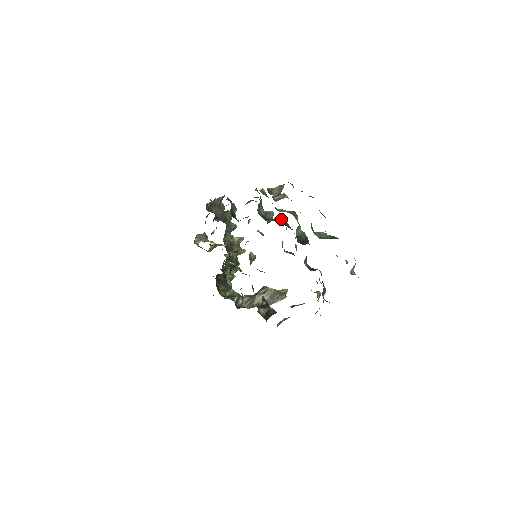
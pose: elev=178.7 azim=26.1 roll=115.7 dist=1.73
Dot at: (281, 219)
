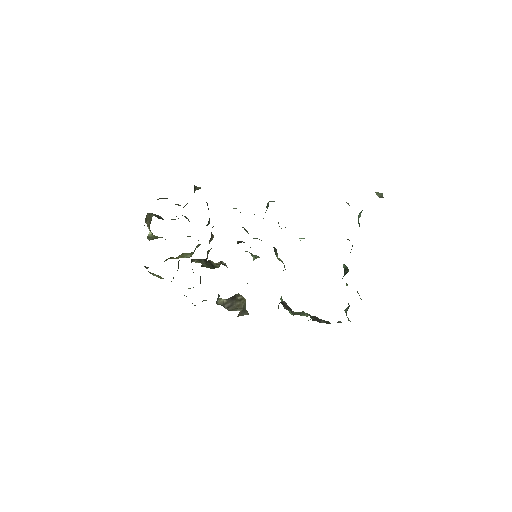
Dot at: occluded
